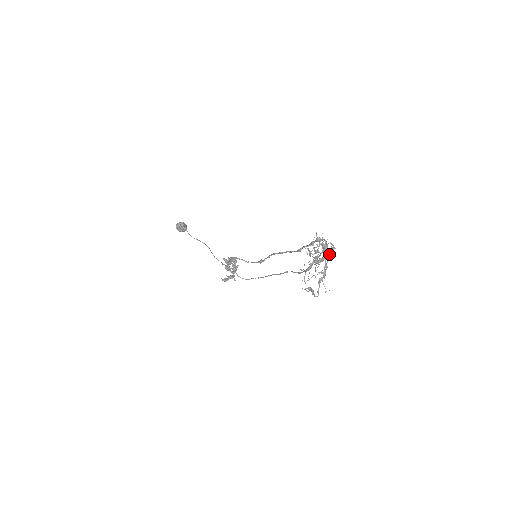
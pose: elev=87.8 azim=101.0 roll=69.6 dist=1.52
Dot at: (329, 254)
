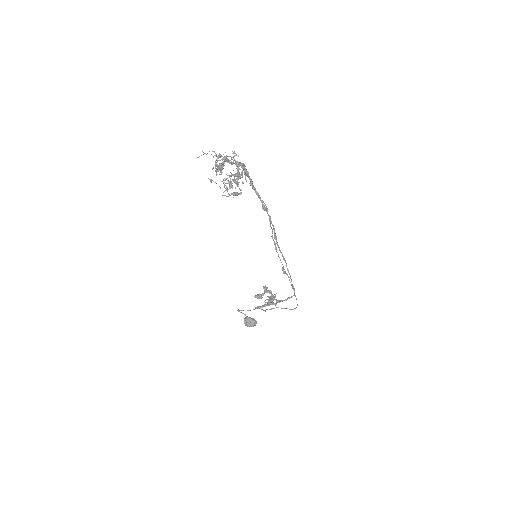
Dot at: (241, 164)
